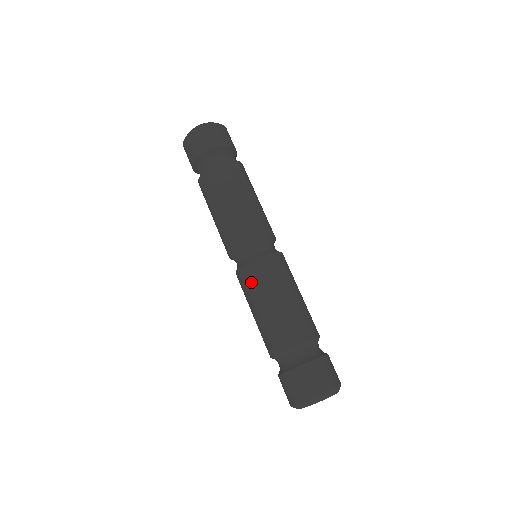
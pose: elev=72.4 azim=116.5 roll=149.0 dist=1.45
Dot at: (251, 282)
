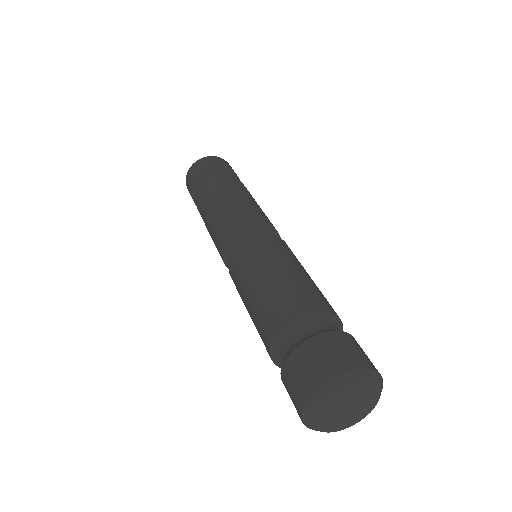
Dot at: (236, 287)
